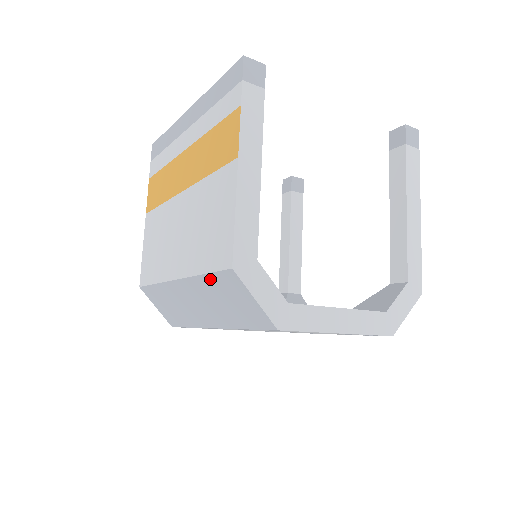
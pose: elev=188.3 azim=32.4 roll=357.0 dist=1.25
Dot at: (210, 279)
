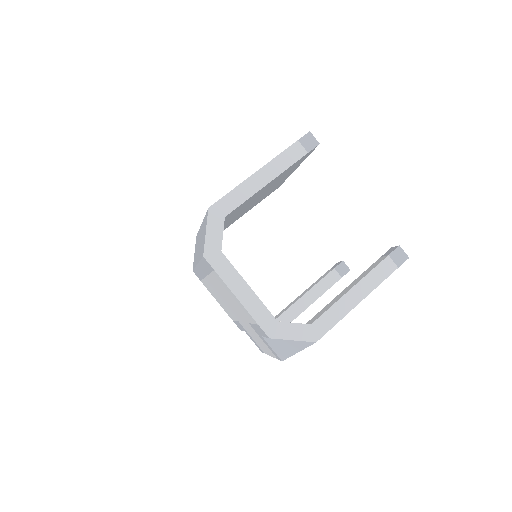
Dot at: occluded
